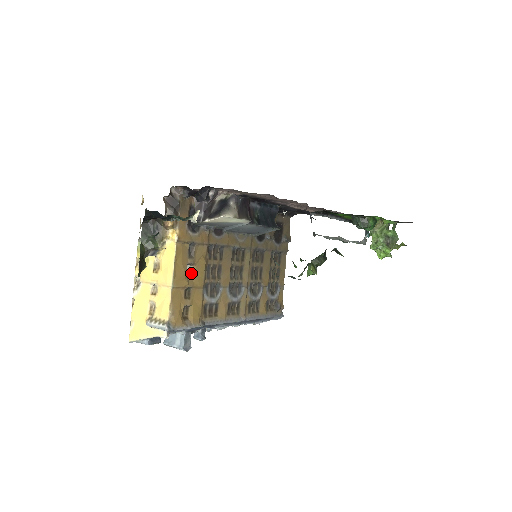
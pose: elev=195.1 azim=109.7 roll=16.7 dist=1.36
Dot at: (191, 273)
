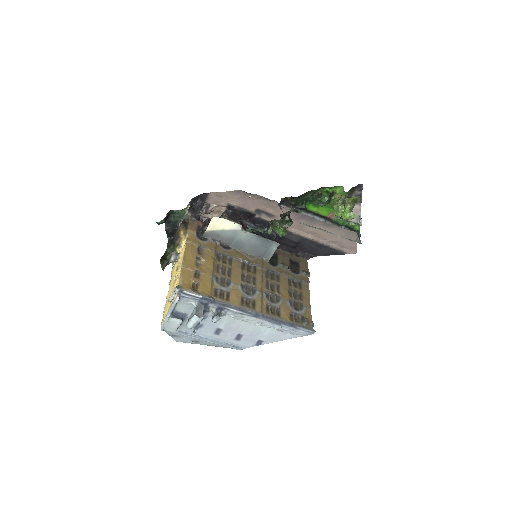
Dot at: (201, 264)
